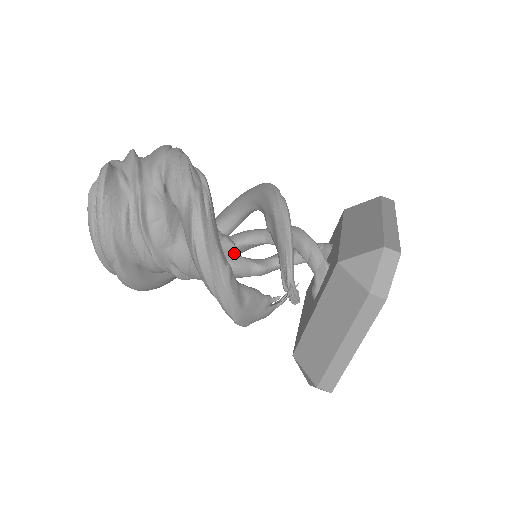
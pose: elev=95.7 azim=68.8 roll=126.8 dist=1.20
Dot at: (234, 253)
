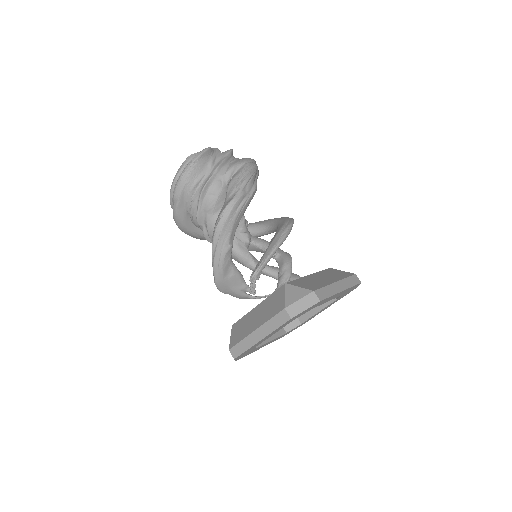
Dot at: (246, 246)
